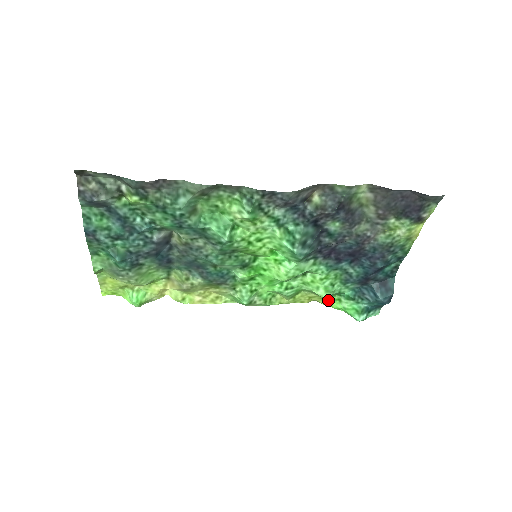
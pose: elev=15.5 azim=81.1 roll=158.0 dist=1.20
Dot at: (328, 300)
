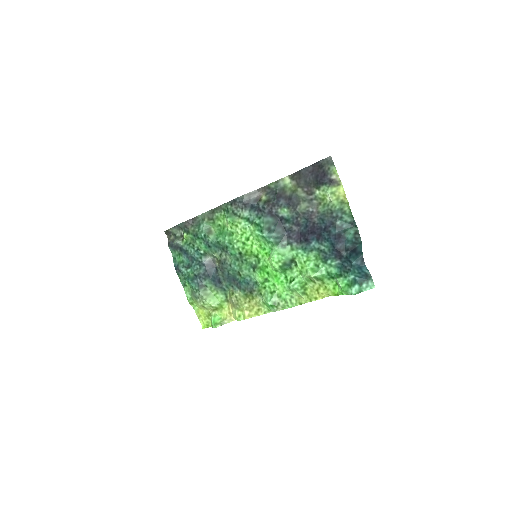
Dot at: (331, 288)
